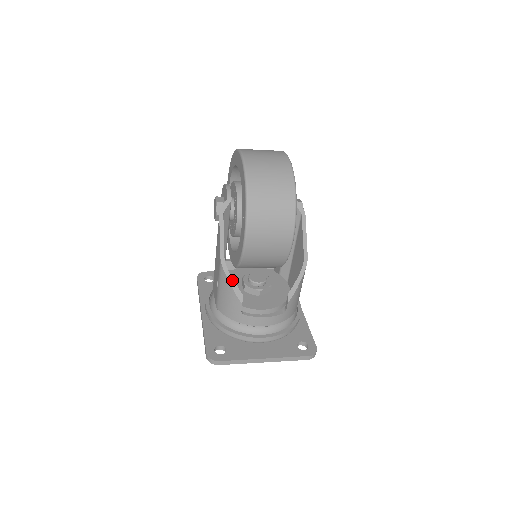
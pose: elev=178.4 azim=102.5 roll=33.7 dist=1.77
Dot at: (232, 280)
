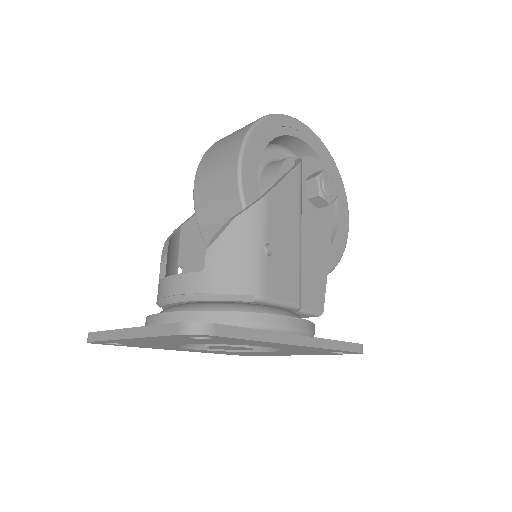
Dot at: (169, 239)
